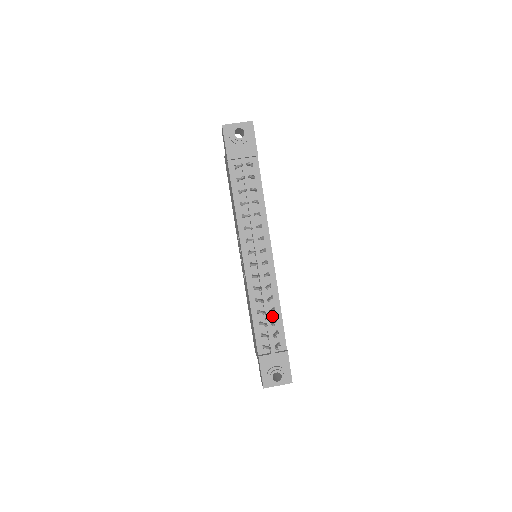
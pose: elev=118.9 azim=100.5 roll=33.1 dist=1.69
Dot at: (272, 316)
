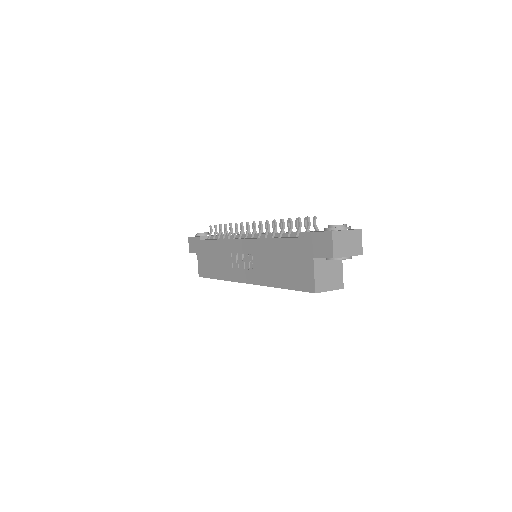
Dot at: occluded
